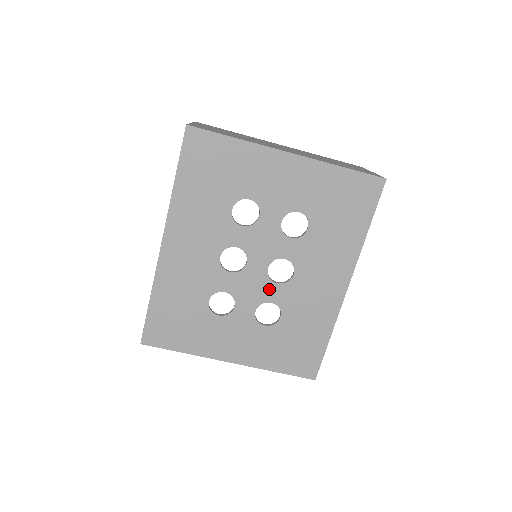
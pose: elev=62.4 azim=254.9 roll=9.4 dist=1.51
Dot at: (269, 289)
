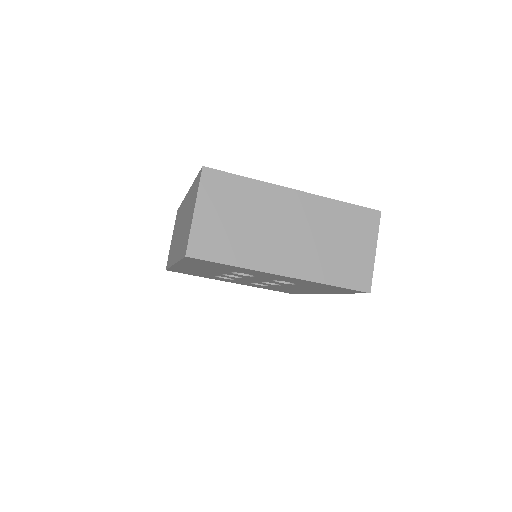
Dot at: (261, 283)
